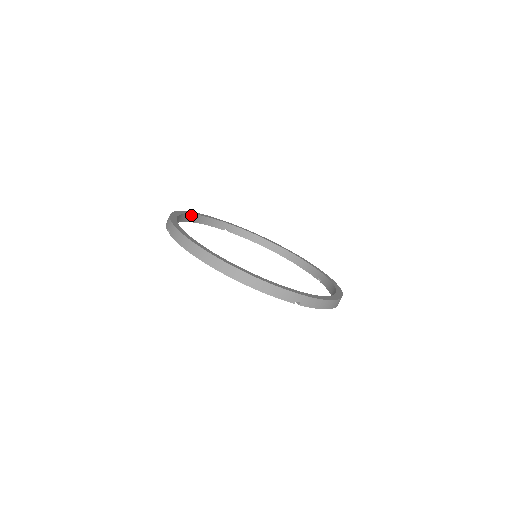
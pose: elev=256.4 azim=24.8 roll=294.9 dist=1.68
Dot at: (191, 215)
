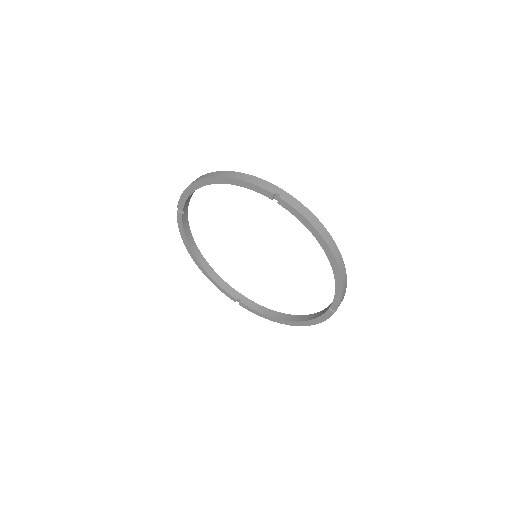
Dot at: (205, 261)
